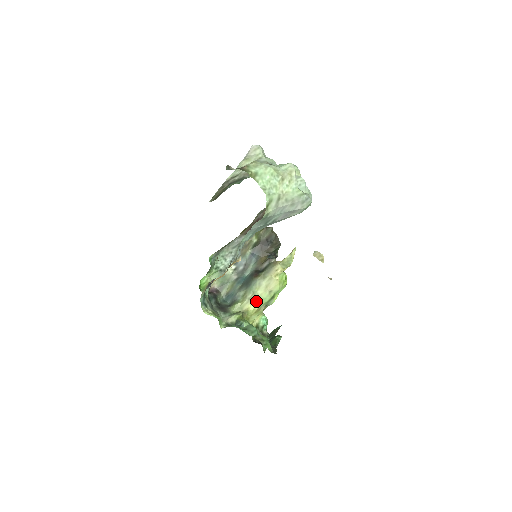
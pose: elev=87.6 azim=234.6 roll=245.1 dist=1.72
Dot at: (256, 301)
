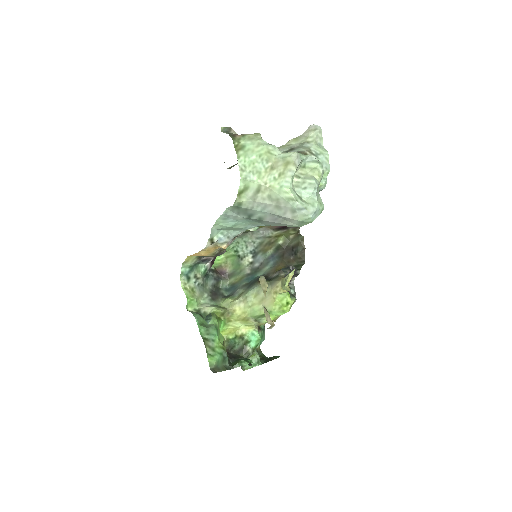
Dot at: (246, 308)
